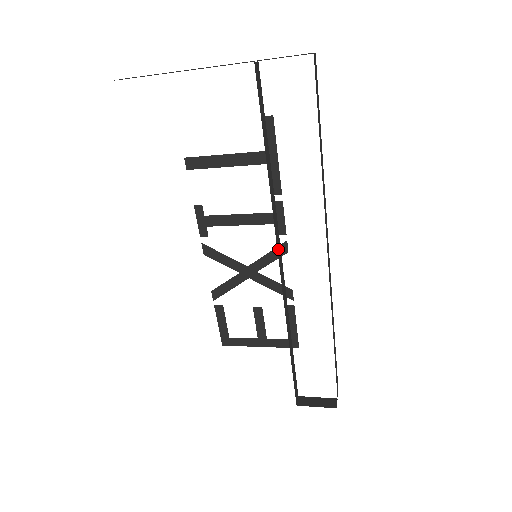
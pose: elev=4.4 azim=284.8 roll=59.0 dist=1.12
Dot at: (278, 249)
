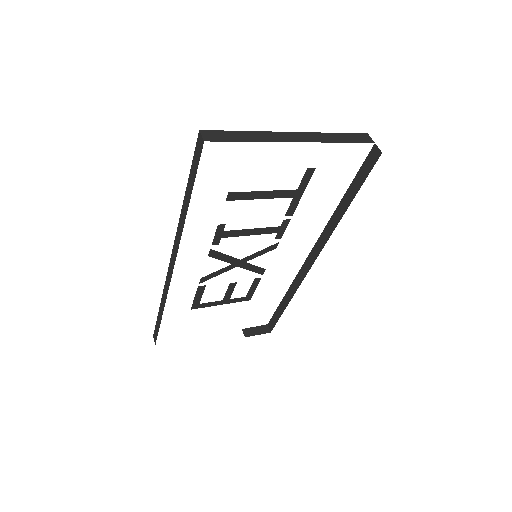
Dot at: occluded
